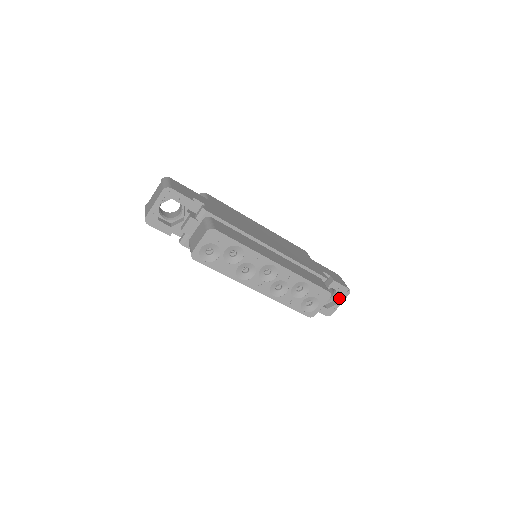
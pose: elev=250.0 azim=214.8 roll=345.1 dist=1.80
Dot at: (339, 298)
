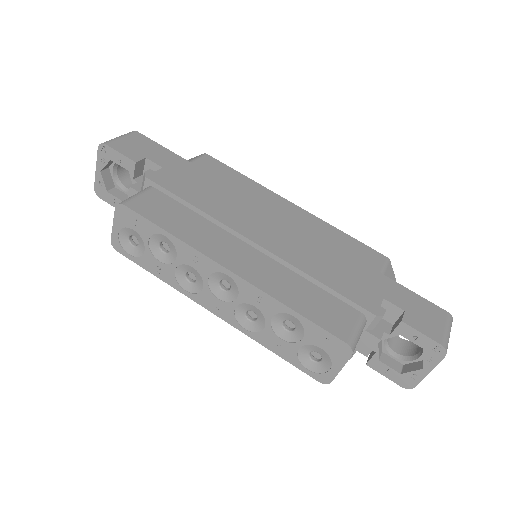
Dot at: (423, 359)
